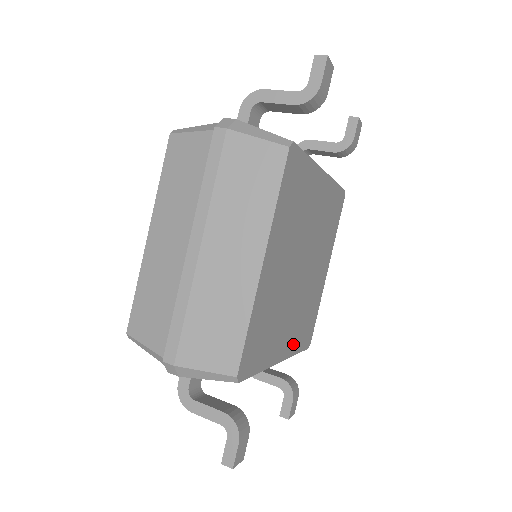
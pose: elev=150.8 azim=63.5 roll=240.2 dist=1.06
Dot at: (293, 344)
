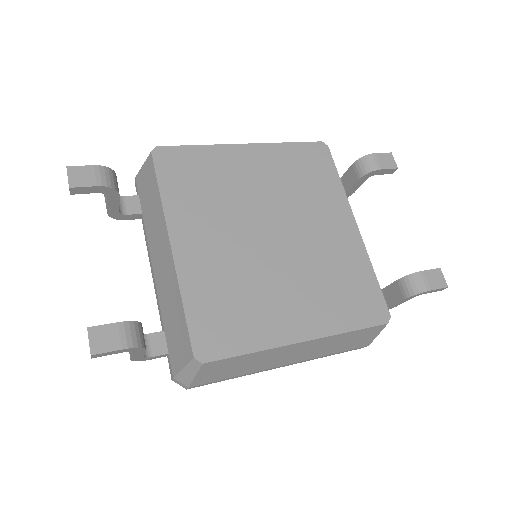
Dot at: (194, 277)
